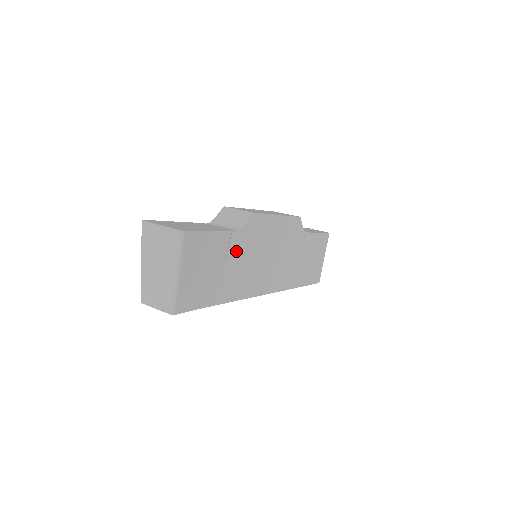
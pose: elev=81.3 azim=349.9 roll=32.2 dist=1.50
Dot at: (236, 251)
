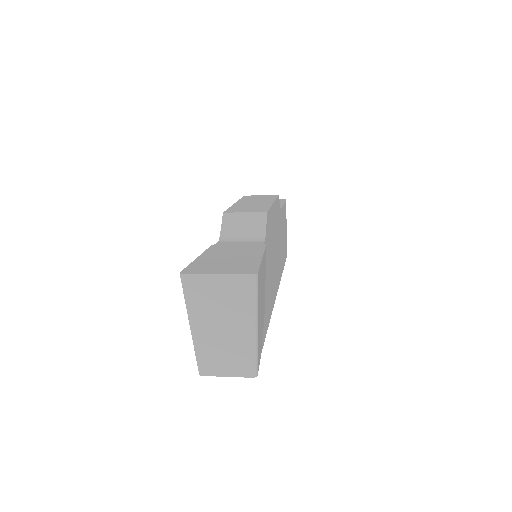
Dot at: (266, 264)
